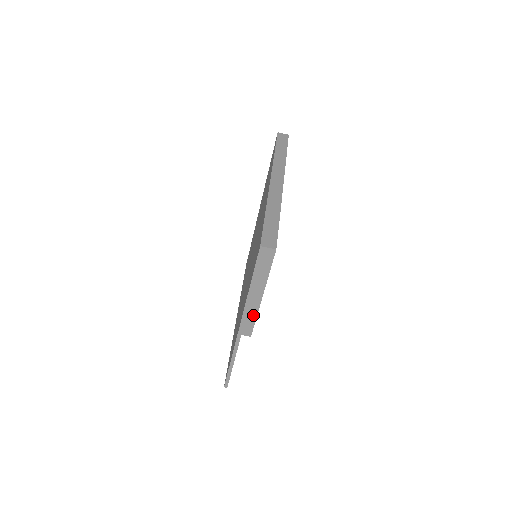
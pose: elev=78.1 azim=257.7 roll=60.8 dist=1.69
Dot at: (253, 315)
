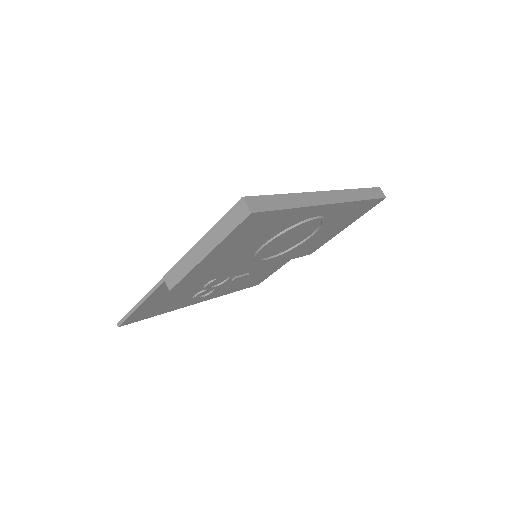
Dot at: (187, 269)
